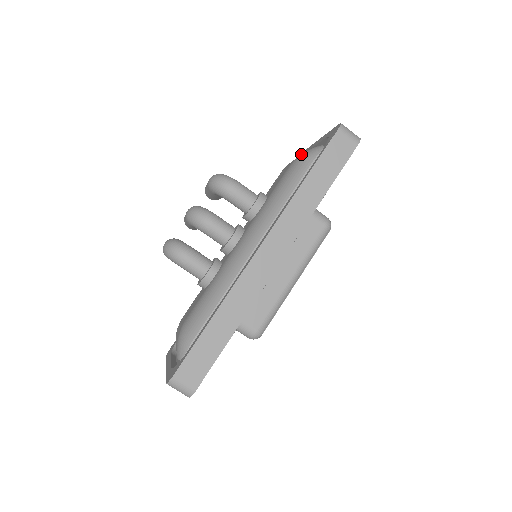
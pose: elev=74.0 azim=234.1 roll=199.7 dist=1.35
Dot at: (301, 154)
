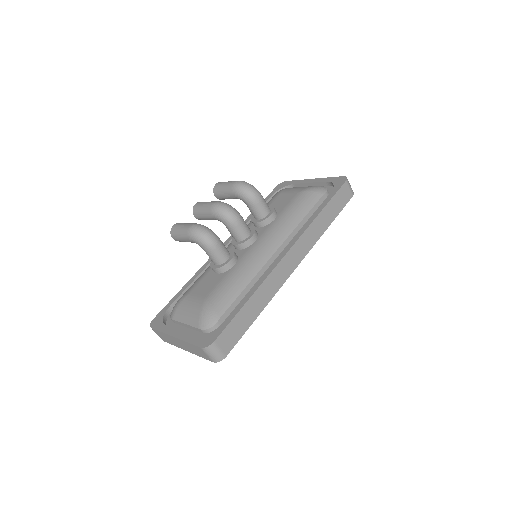
Dot at: (308, 188)
